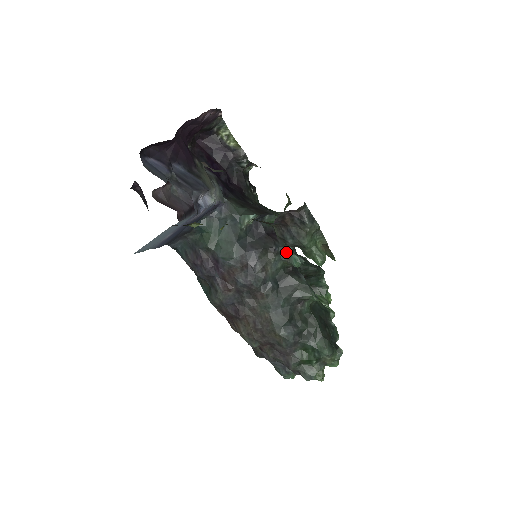
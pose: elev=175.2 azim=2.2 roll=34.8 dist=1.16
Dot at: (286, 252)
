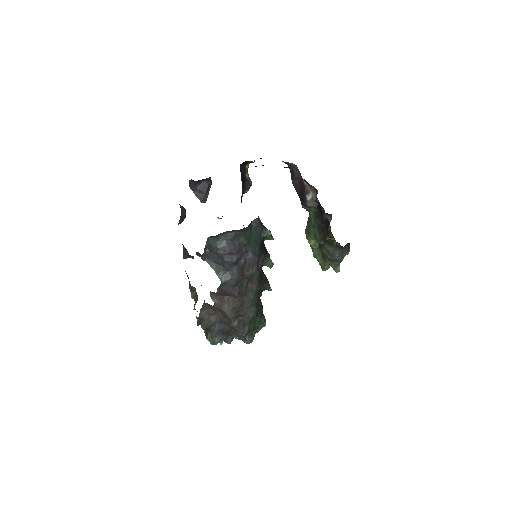
Dot at: (268, 258)
